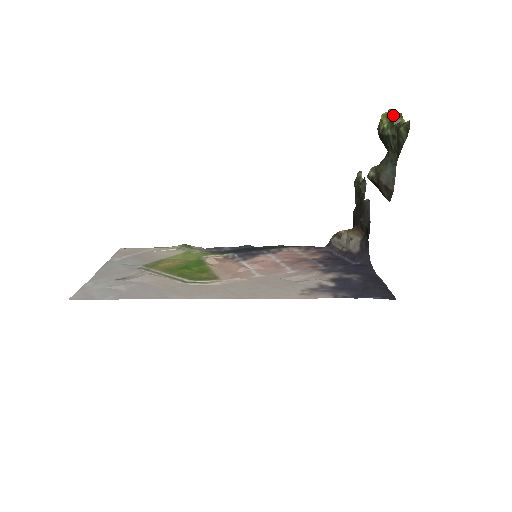
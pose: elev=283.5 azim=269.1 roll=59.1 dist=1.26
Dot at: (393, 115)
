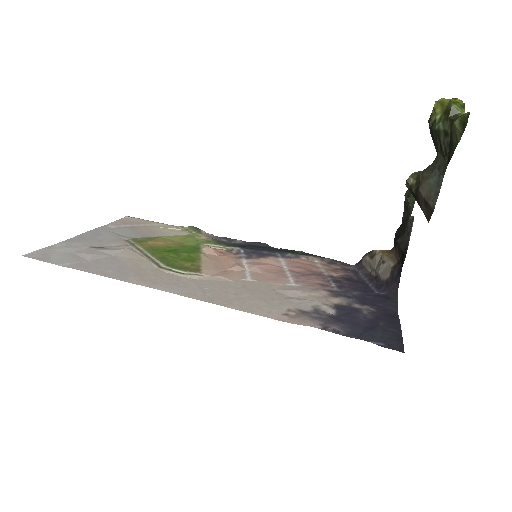
Dot at: (450, 103)
